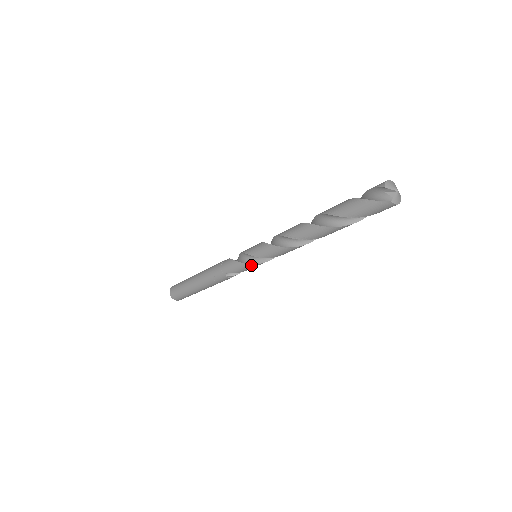
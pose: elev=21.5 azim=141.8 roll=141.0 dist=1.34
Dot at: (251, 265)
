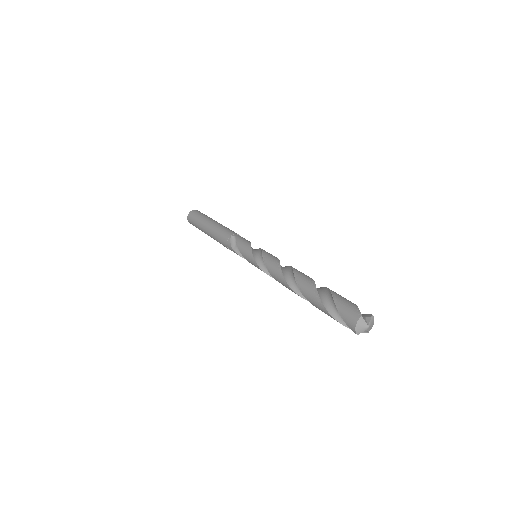
Dot at: occluded
